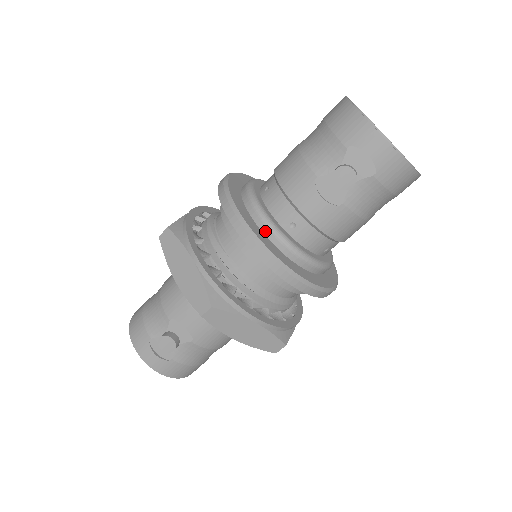
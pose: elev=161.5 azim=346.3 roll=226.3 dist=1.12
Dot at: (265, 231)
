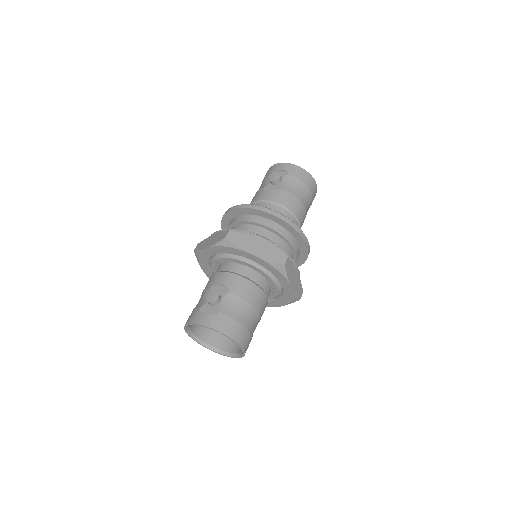
Dot at: occluded
